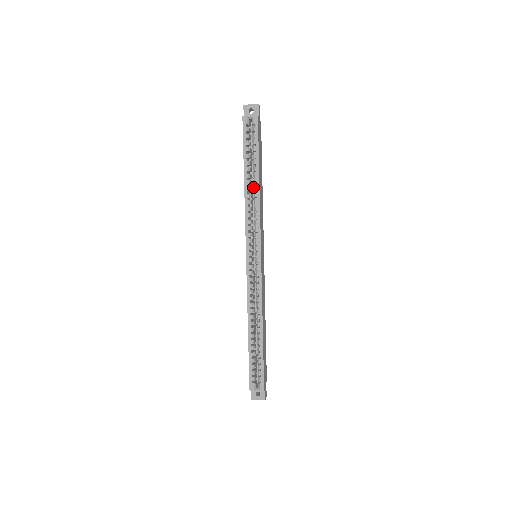
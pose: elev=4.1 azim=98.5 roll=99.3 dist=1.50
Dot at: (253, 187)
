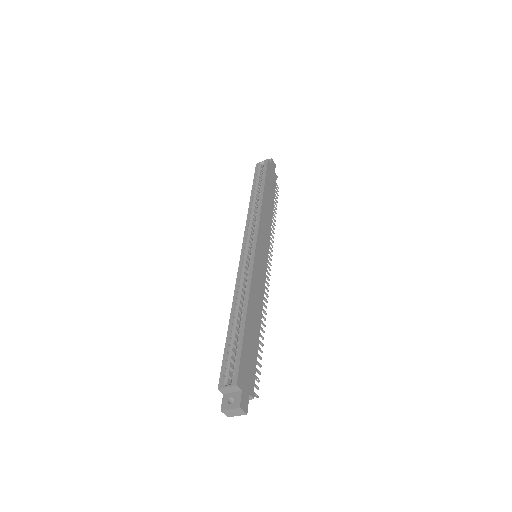
Dot at: occluded
